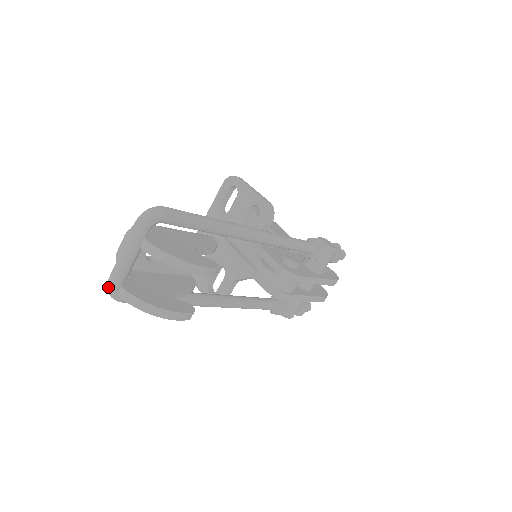
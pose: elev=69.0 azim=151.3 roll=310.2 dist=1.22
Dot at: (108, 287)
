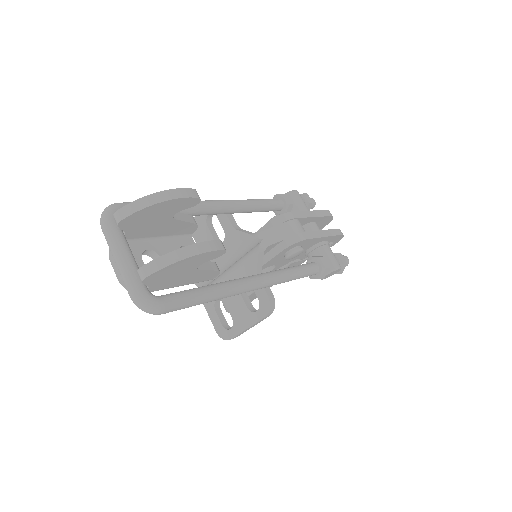
Dot at: (135, 300)
